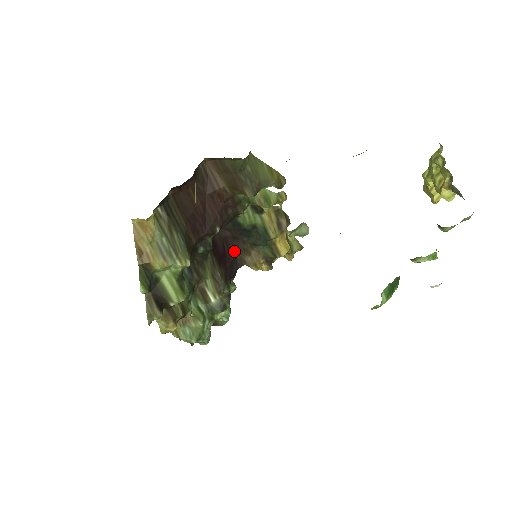
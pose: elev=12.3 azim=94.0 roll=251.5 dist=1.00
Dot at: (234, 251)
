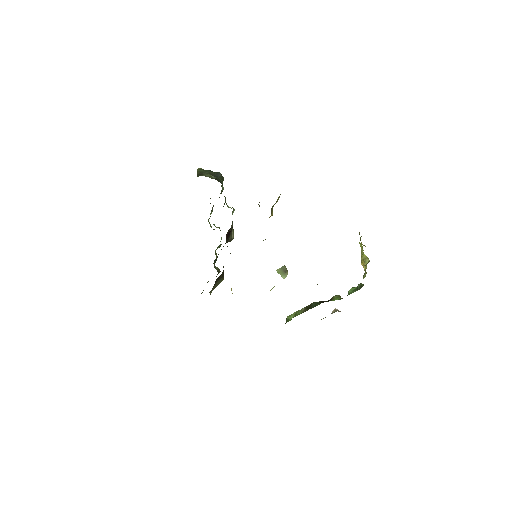
Dot at: occluded
